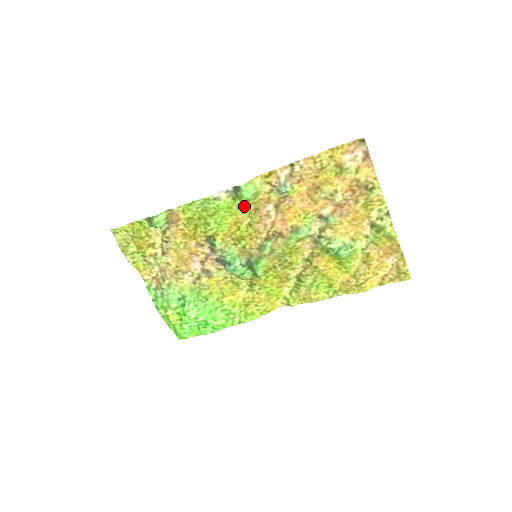
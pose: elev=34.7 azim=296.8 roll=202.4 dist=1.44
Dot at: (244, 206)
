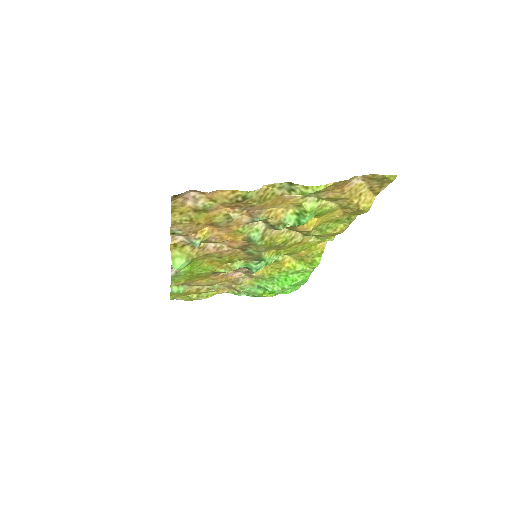
Dot at: (197, 260)
